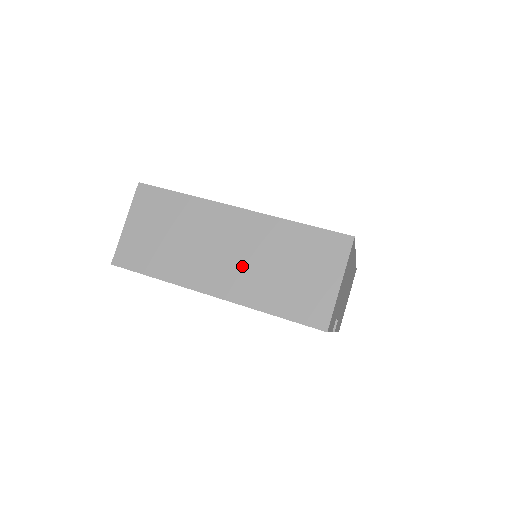
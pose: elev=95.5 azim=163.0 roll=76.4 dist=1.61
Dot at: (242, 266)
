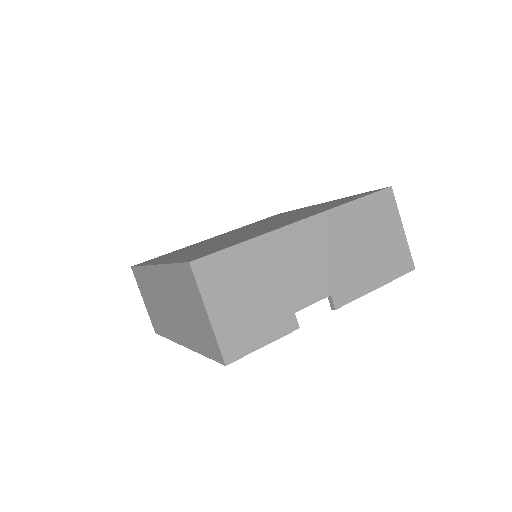
Dot at: (177, 316)
